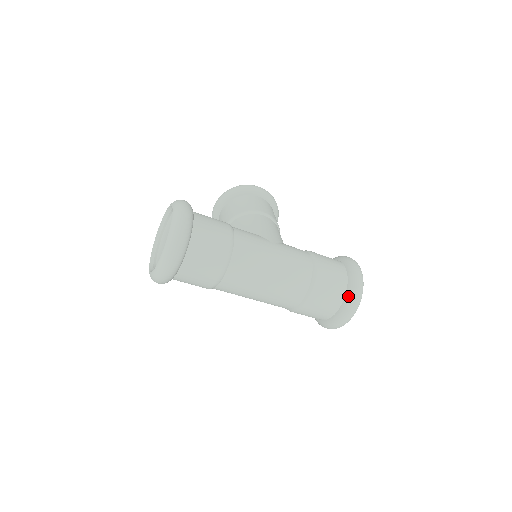
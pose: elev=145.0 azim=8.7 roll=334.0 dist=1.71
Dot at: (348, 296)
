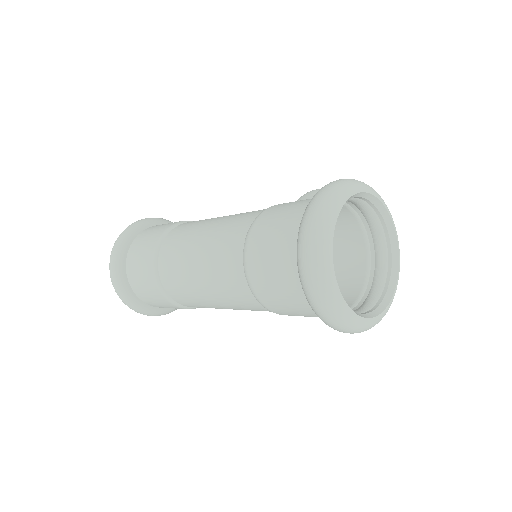
Dot at: (298, 231)
